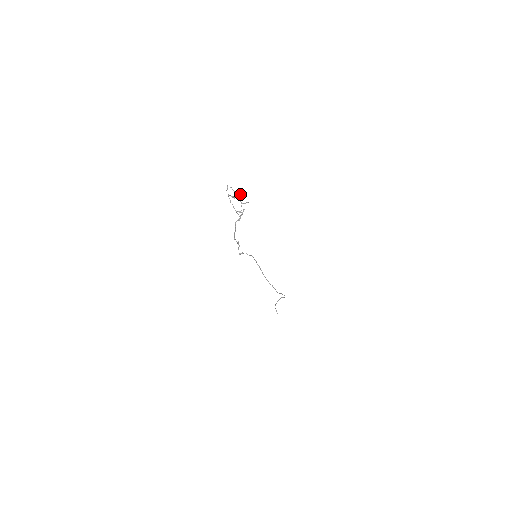
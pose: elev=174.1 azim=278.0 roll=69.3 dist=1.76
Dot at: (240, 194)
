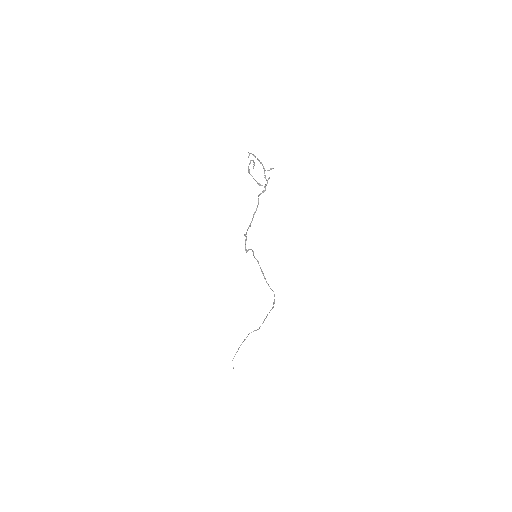
Dot at: (260, 162)
